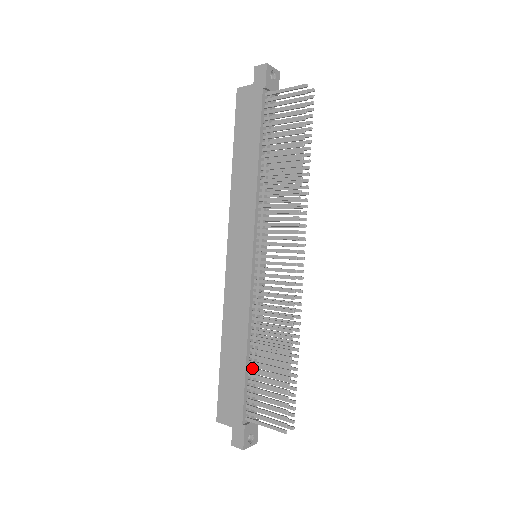
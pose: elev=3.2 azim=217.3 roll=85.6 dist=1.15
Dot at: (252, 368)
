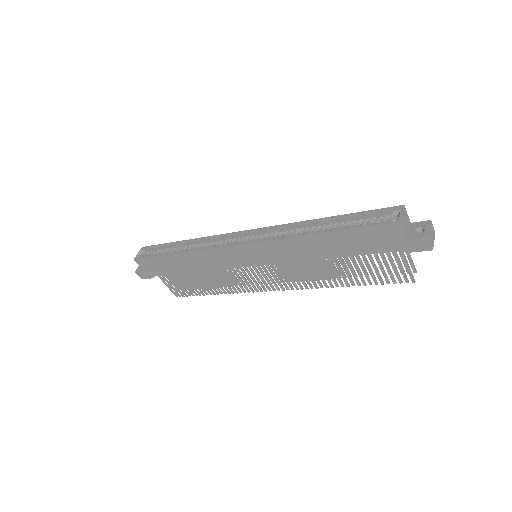
Dot at: (186, 273)
